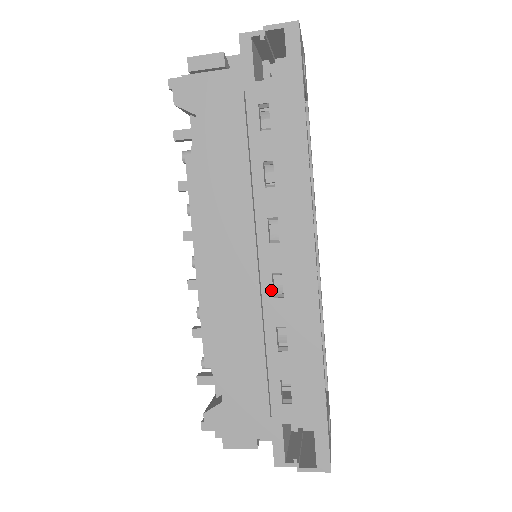
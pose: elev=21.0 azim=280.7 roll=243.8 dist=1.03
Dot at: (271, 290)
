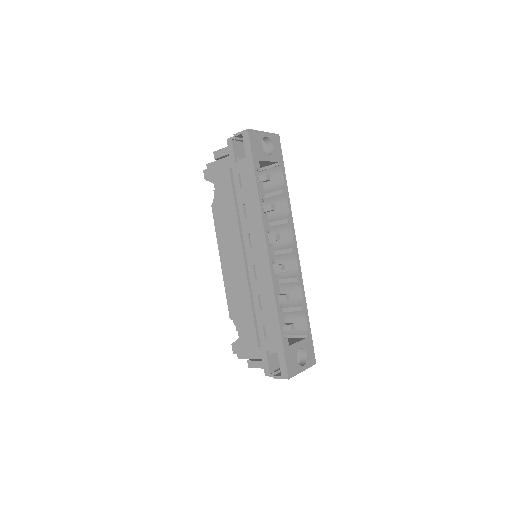
Dot at: (253, 275)
